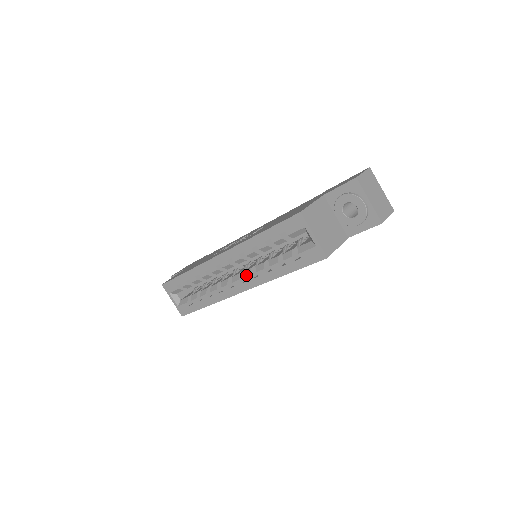
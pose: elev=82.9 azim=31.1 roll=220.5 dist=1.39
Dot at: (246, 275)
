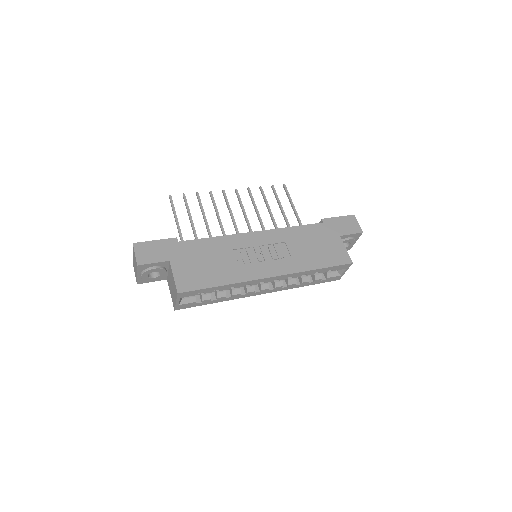
Dot at: (278, 286)
